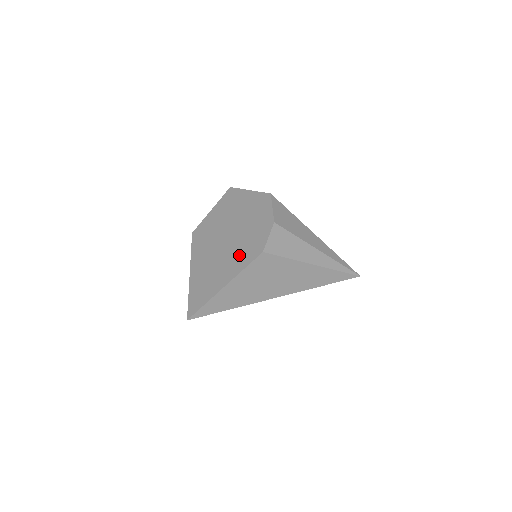
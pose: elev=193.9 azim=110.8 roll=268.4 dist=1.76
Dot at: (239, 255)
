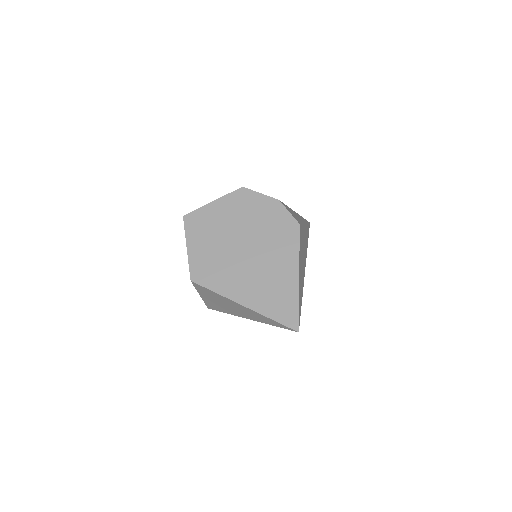
Dot at: (279, 246)
